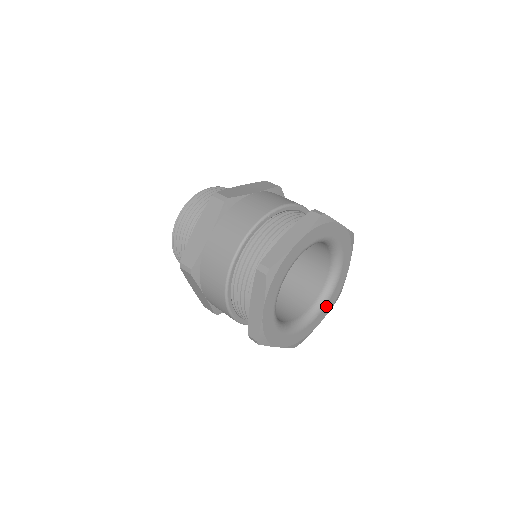
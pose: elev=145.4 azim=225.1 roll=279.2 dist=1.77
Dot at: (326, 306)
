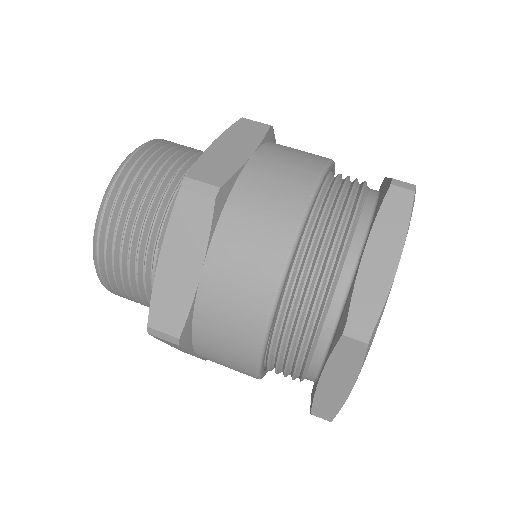
Dot at: occluded
